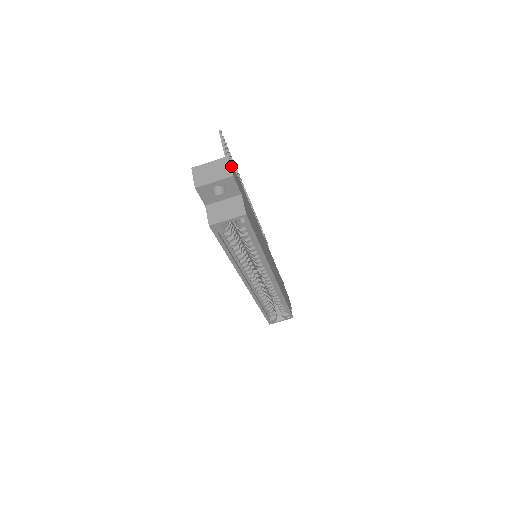
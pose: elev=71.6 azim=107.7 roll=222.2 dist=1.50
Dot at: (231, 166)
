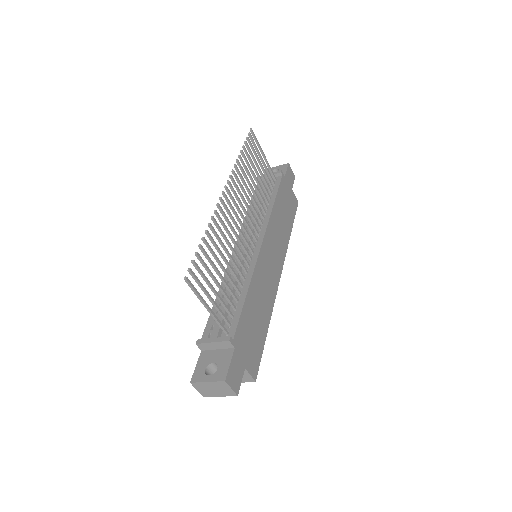
Dot at: (231, 386)
